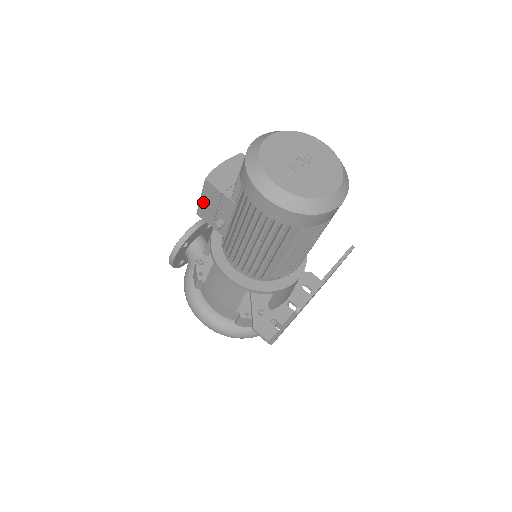
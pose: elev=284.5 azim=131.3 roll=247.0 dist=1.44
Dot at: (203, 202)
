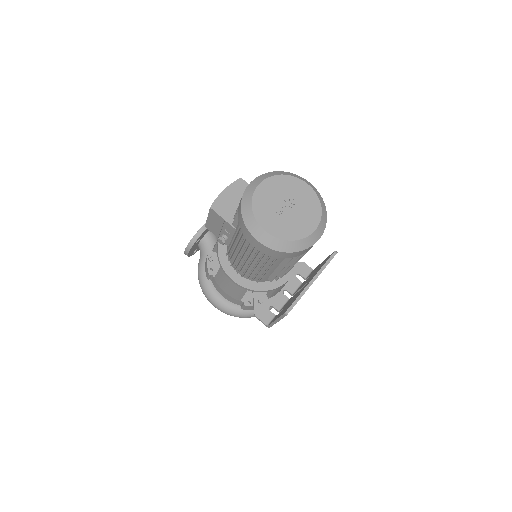
Dot at: (210, 221)
